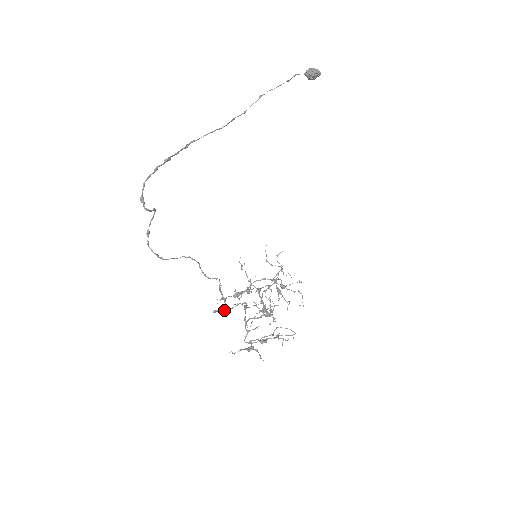
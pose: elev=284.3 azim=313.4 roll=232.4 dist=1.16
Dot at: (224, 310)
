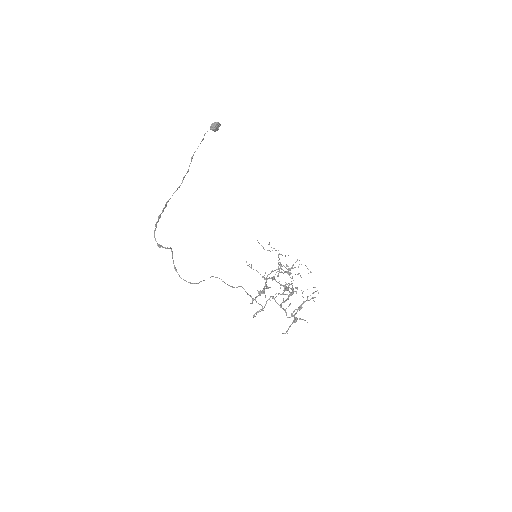
Dot at: (260, 309)
